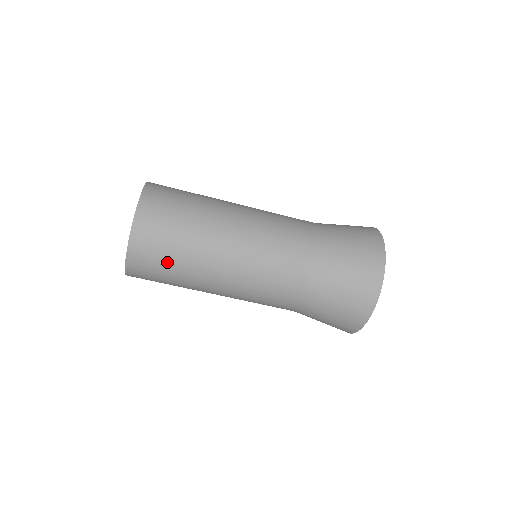
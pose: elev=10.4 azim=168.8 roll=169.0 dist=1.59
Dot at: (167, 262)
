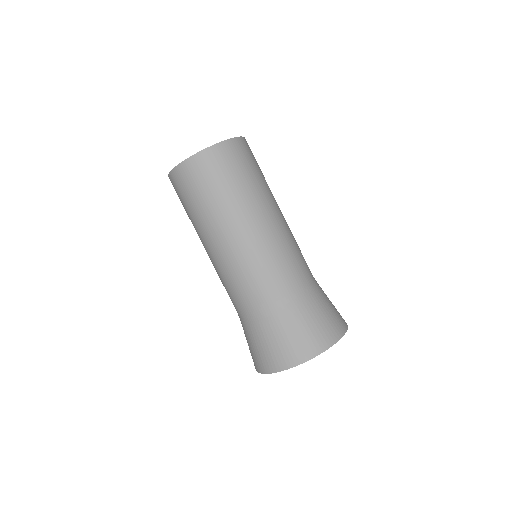
Dot at: (220, 183)
